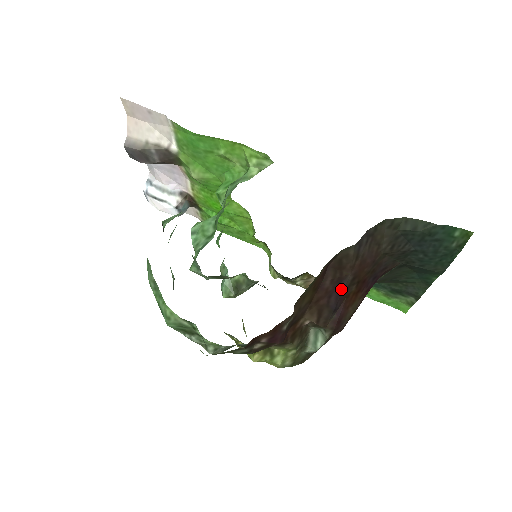
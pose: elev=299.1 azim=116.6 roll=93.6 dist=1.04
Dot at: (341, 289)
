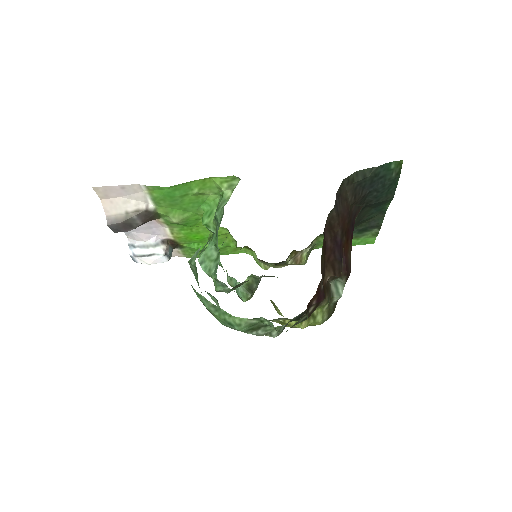
Dot at: (338, 243)
